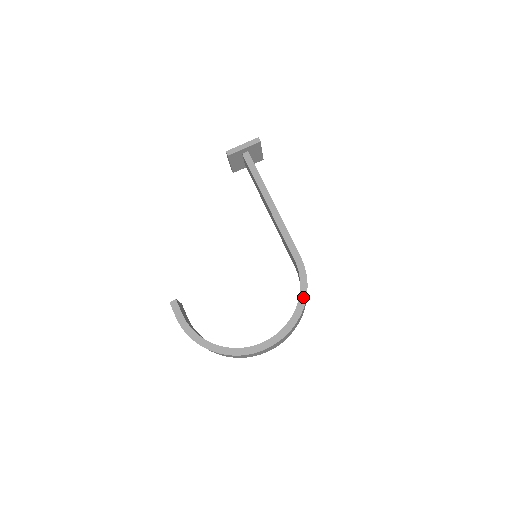
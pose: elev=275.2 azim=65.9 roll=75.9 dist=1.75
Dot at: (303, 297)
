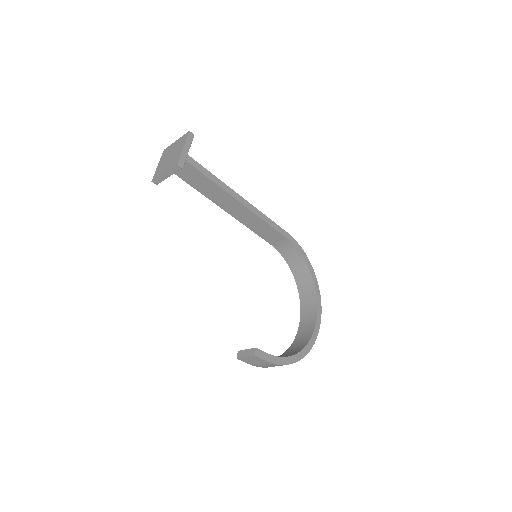
Dot at: (308, 262)
